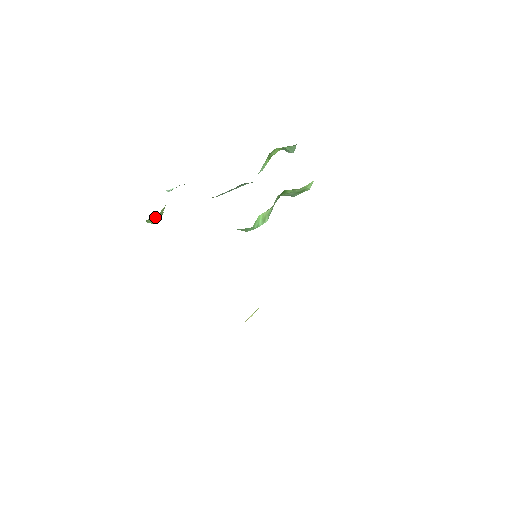
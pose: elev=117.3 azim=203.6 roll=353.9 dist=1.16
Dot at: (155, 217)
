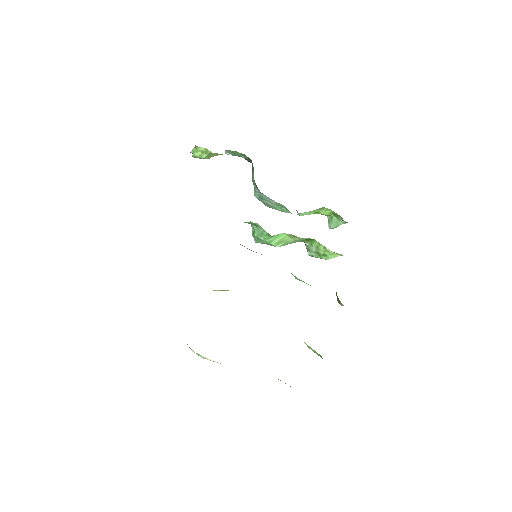
Dot at: (205, 152)
